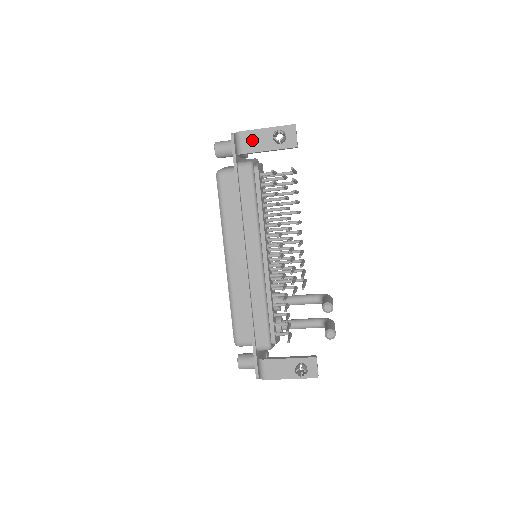
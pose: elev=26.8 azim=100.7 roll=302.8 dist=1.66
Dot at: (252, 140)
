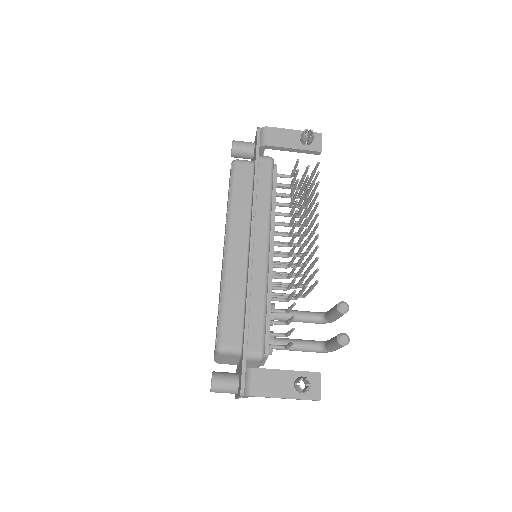
Dot at: (278, 136)
